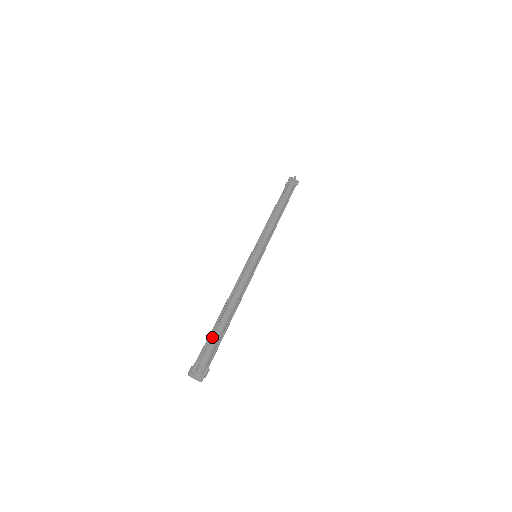
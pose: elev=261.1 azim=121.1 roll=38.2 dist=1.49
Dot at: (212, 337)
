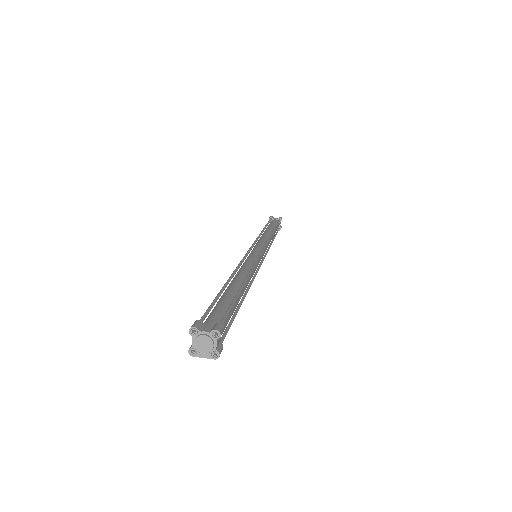
Dot at: (217, 304)
